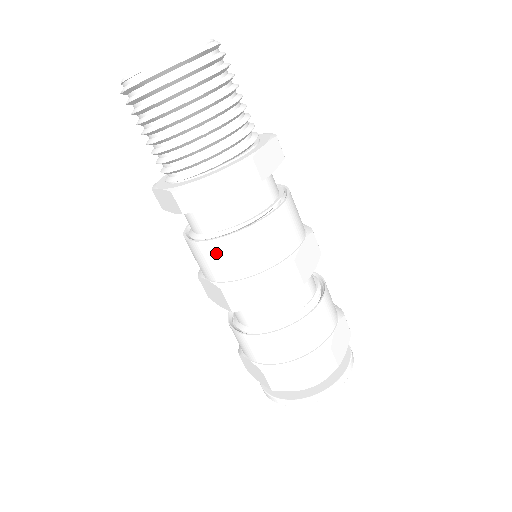
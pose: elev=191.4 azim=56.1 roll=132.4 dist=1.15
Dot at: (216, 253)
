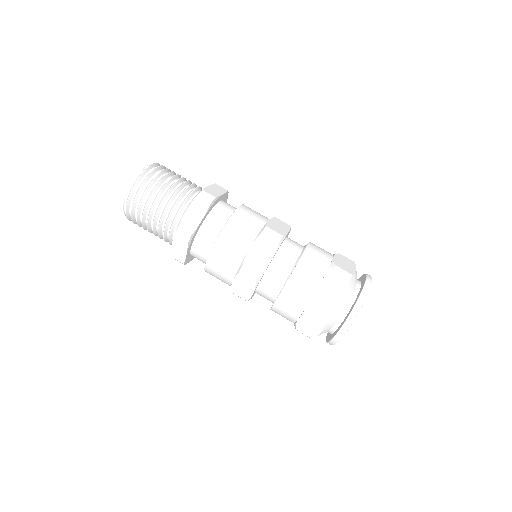
Dot at: (221, 253)
